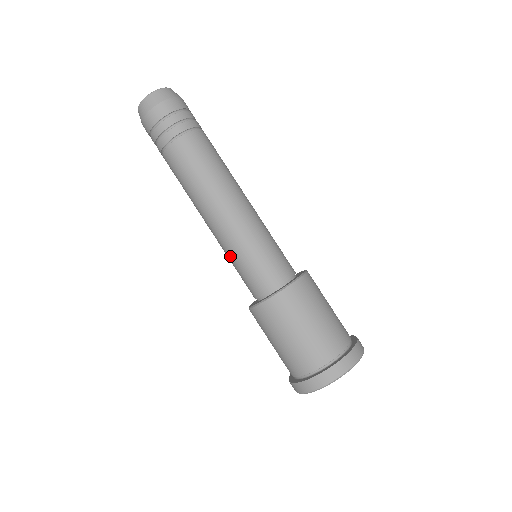
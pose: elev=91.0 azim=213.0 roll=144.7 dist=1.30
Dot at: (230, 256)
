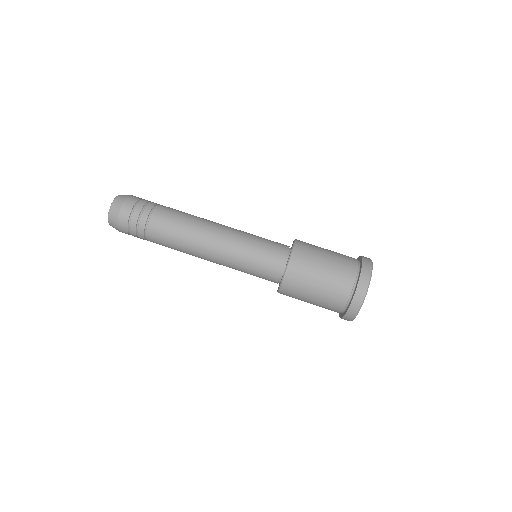
Dot at: occluded
